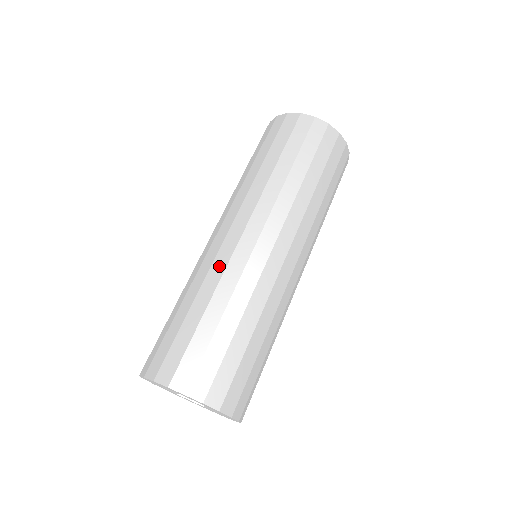
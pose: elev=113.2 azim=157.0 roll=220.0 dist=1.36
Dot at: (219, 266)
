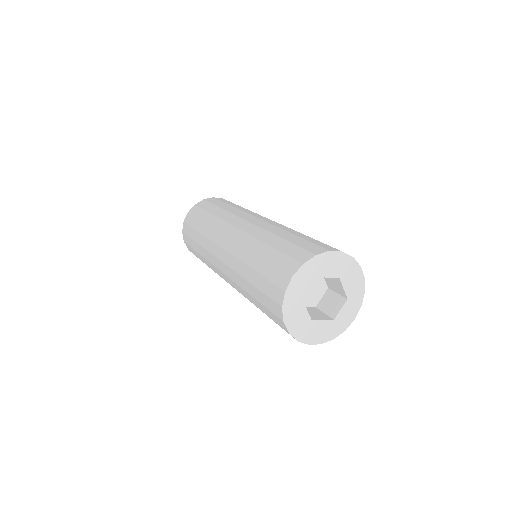
Dot at: (256, 231)
